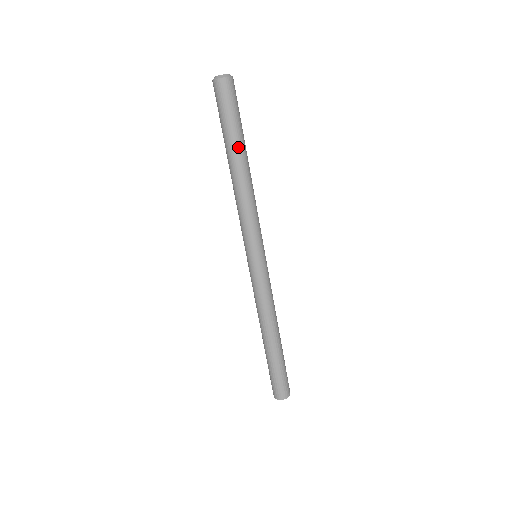
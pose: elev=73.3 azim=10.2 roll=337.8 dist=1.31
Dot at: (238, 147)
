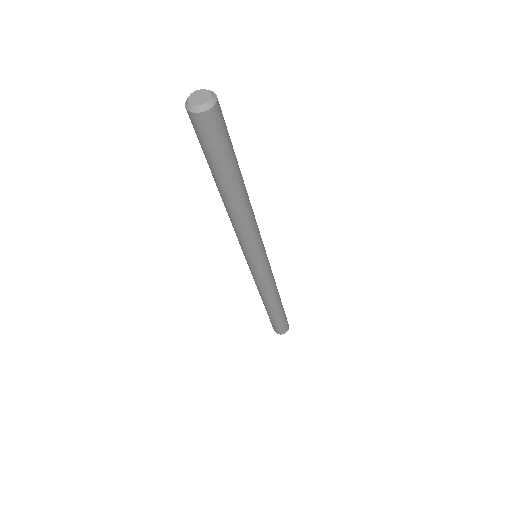
Dot at: (224, 184)
